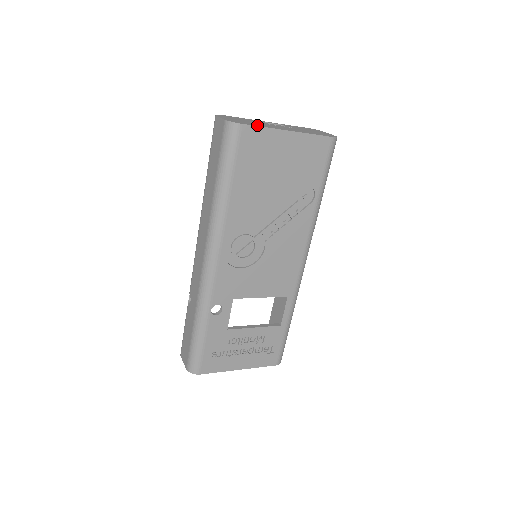
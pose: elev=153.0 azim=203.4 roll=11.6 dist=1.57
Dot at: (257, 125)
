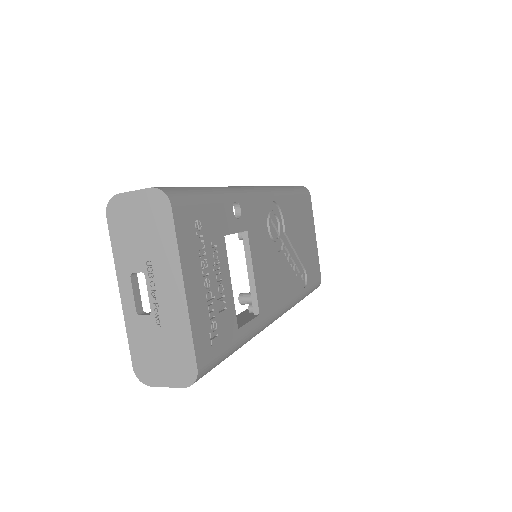
Dot at: occluded
